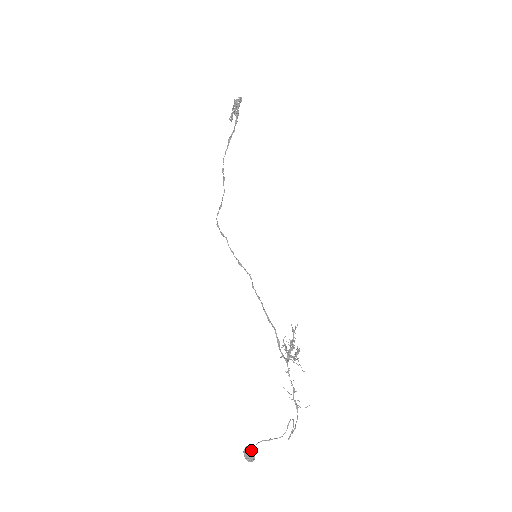
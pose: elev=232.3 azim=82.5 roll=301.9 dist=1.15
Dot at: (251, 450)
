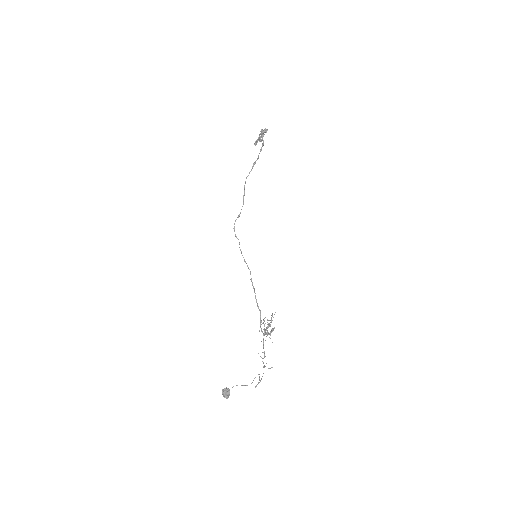
Dot at: (228, 391)
